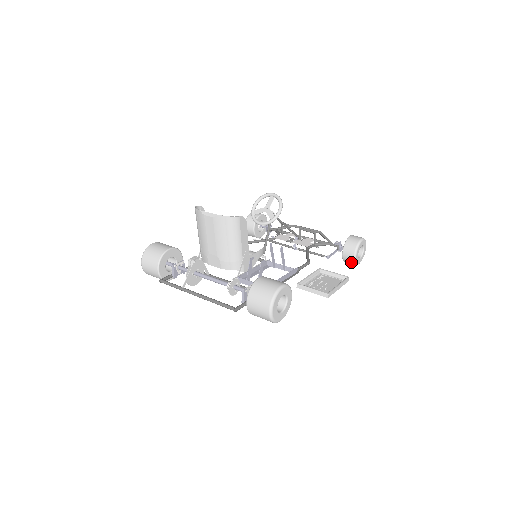
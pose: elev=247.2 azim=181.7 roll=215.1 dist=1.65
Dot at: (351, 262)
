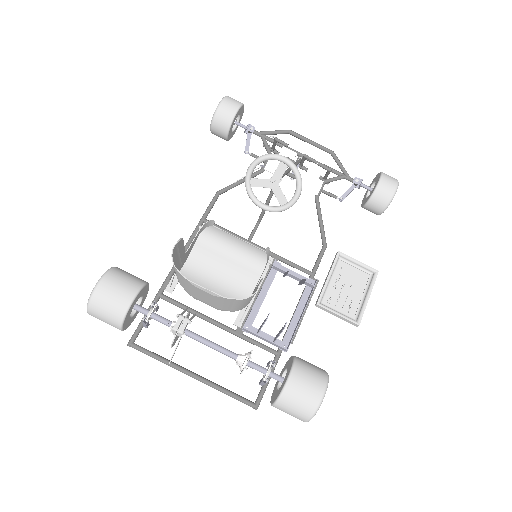
Dot at: occluded
